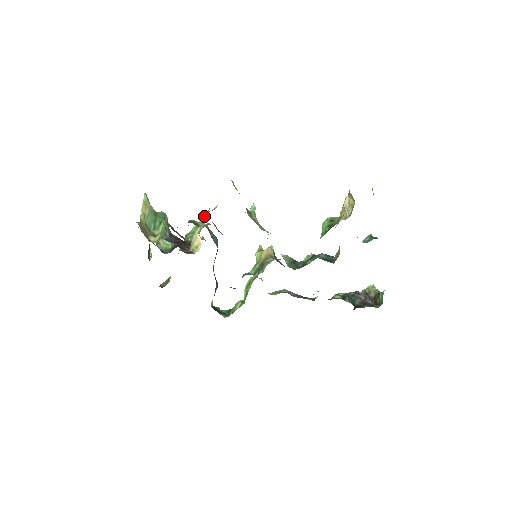
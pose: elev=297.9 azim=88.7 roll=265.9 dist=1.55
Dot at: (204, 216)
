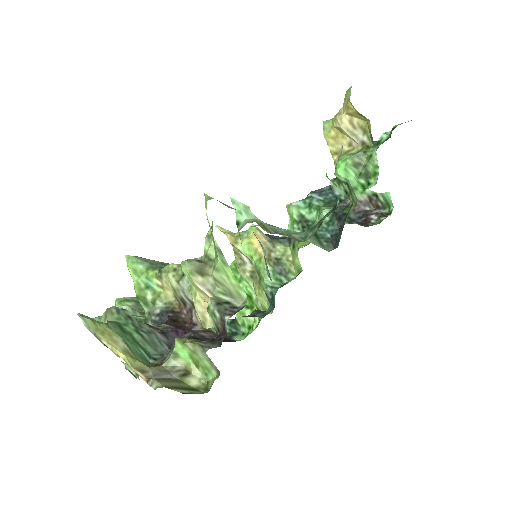
Dot at: (211, 279)
